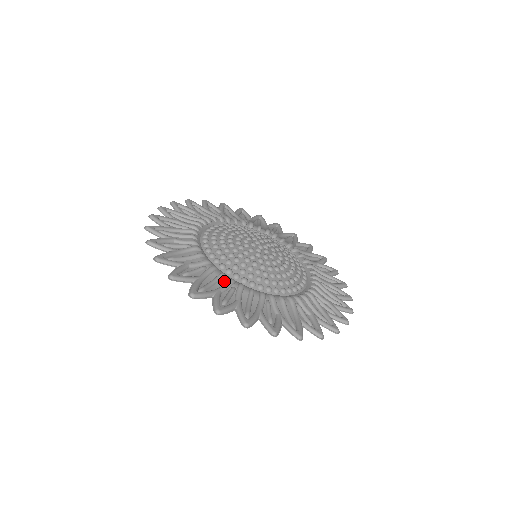
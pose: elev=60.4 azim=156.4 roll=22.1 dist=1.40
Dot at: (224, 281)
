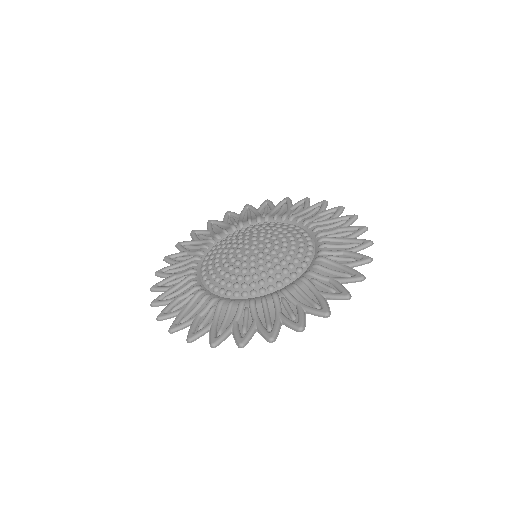
Dot at: (271, 302)
